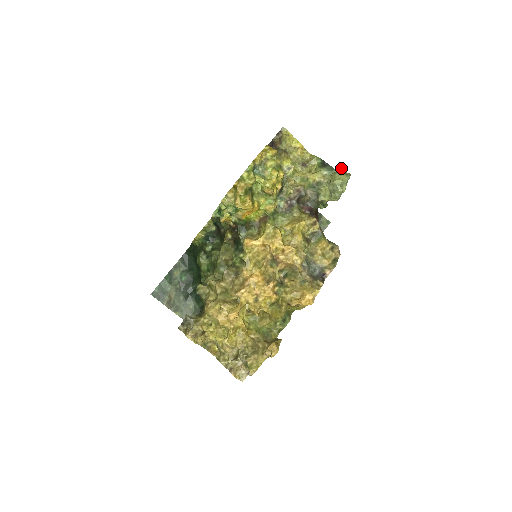
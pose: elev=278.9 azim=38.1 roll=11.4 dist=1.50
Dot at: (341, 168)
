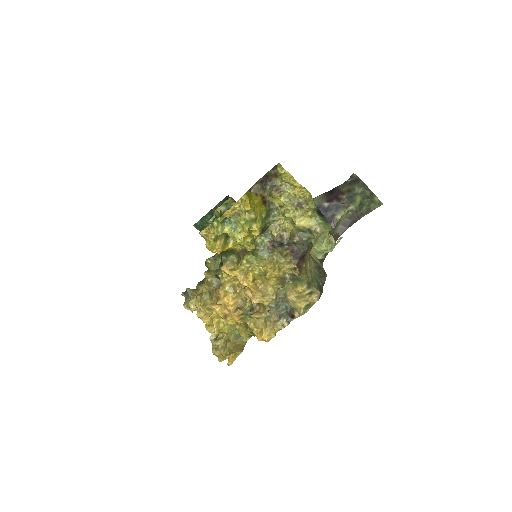
Dot at: occluded
